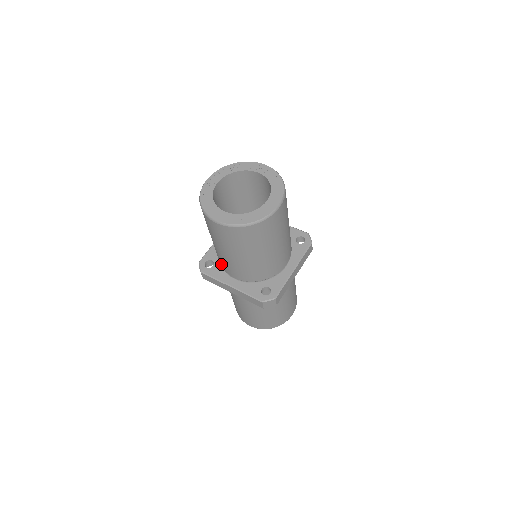
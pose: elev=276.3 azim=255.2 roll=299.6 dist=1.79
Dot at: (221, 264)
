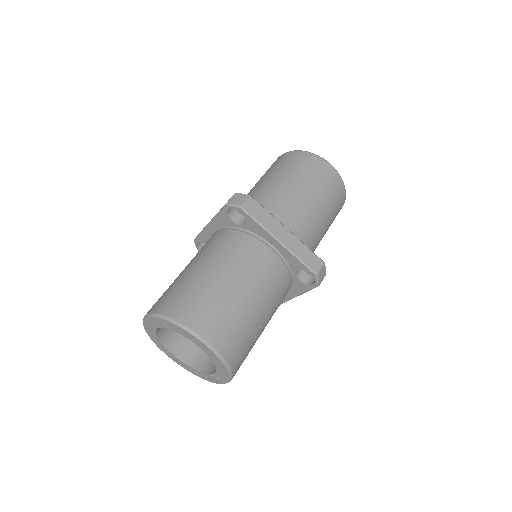
Dot at: occluded
